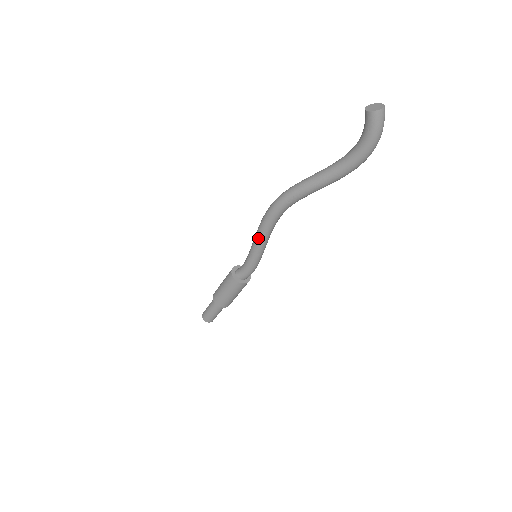
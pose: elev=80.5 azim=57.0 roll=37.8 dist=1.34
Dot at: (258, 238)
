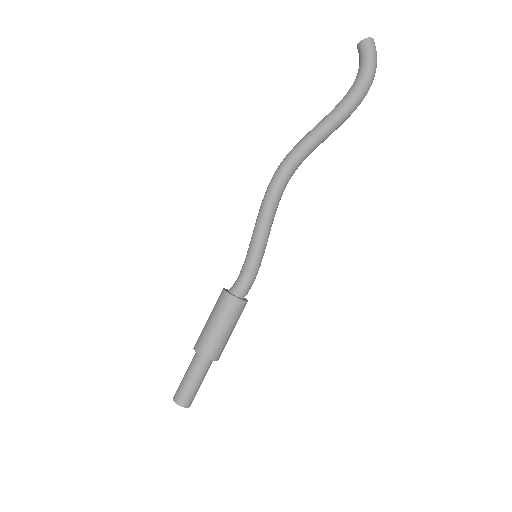
Dot at: (259, 218)
